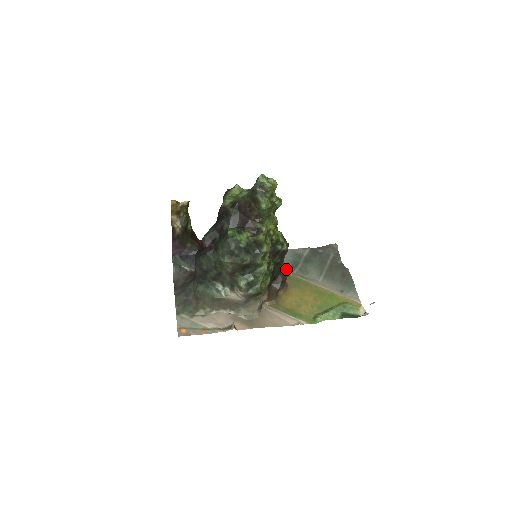
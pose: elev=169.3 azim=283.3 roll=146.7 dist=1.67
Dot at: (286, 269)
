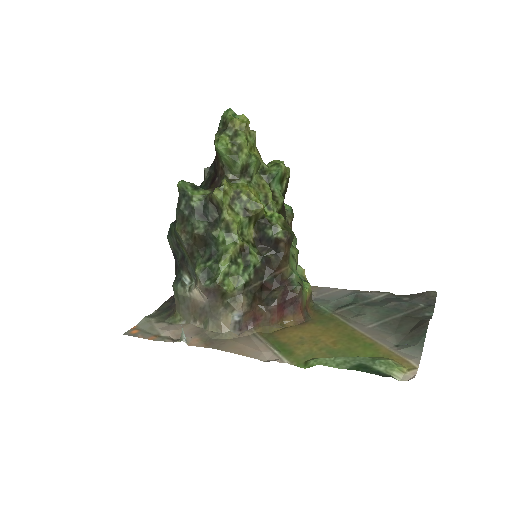
Dot at: (295, 282)
